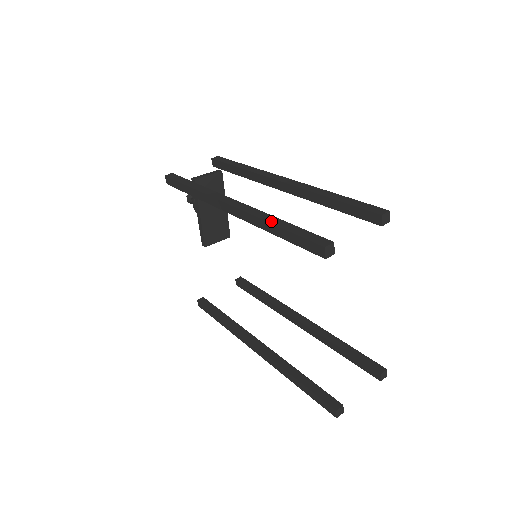
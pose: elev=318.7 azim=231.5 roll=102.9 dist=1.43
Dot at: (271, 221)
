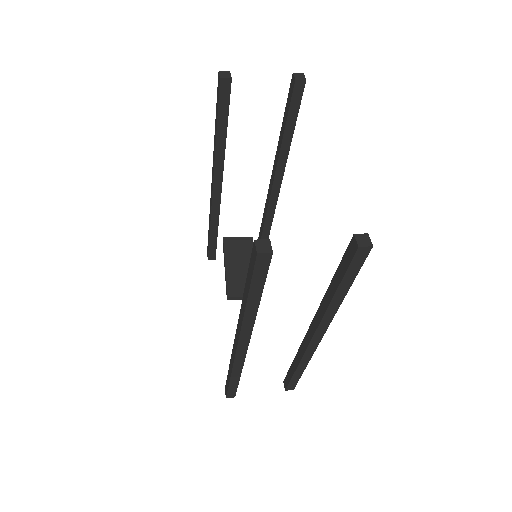
Dot at: occluded
